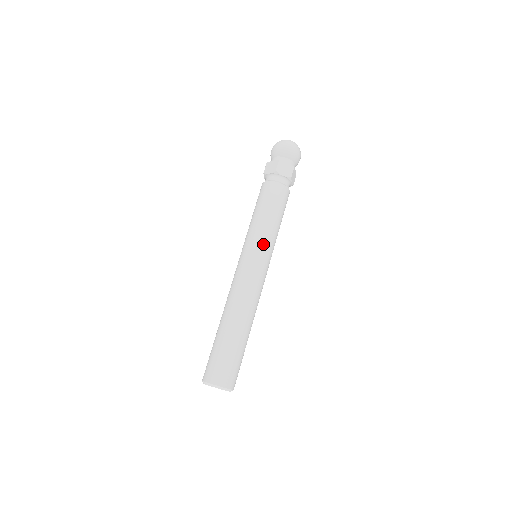
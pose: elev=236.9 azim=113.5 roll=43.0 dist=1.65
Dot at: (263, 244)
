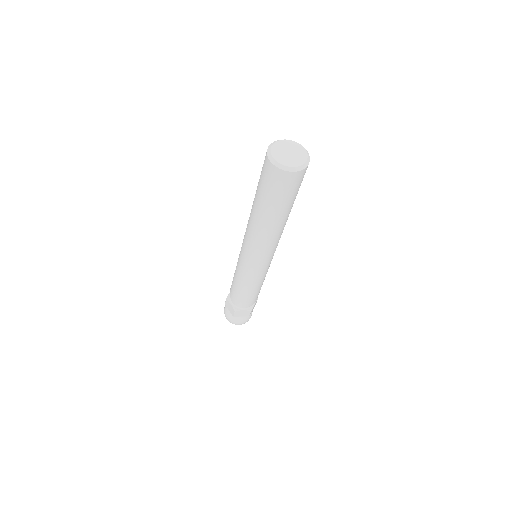
Dot at: occluded
